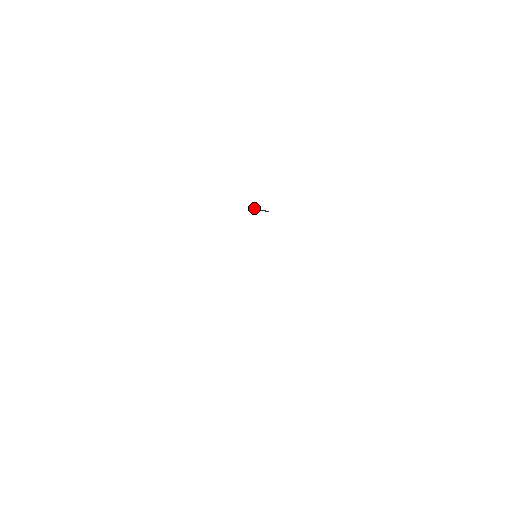
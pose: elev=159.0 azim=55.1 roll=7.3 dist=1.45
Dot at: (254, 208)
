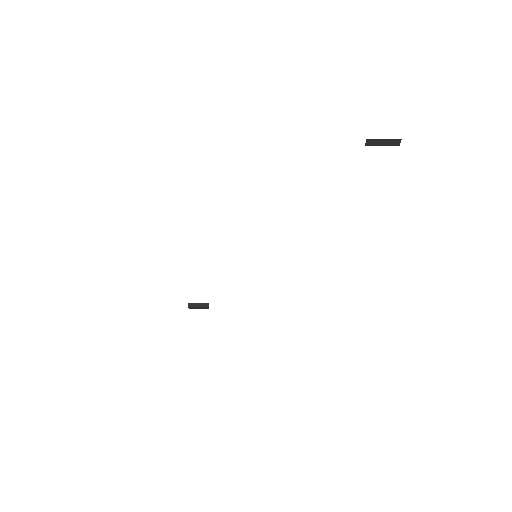
Dot at: (190, 303)
